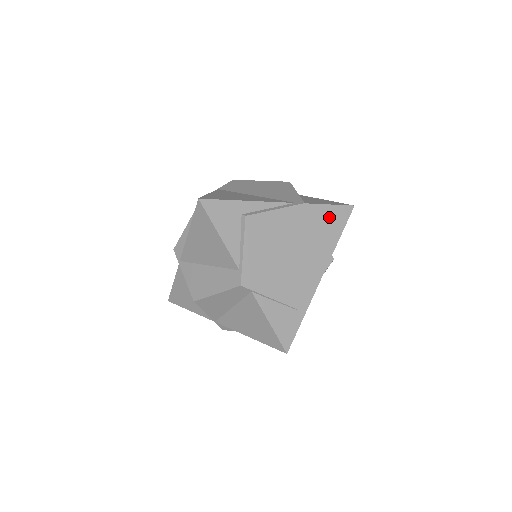
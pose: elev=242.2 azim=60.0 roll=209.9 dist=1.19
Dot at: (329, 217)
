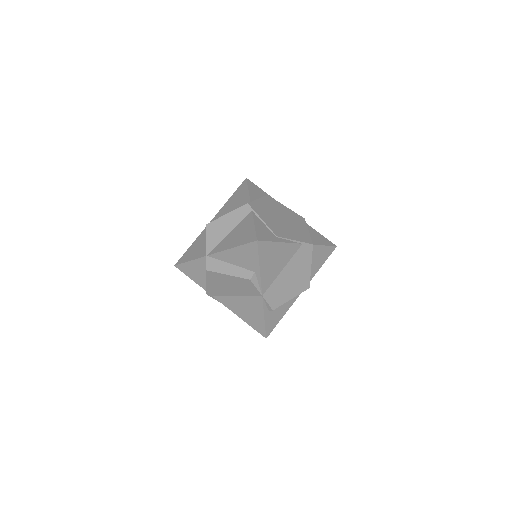
Dot at: (317, 236)
